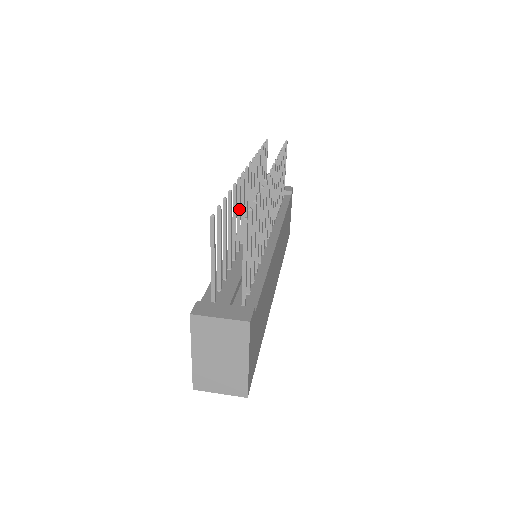
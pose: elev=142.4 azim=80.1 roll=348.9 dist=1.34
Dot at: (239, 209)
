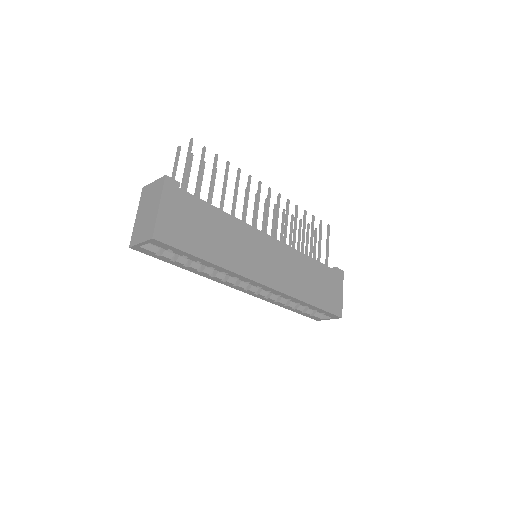
Dot at: occluded
